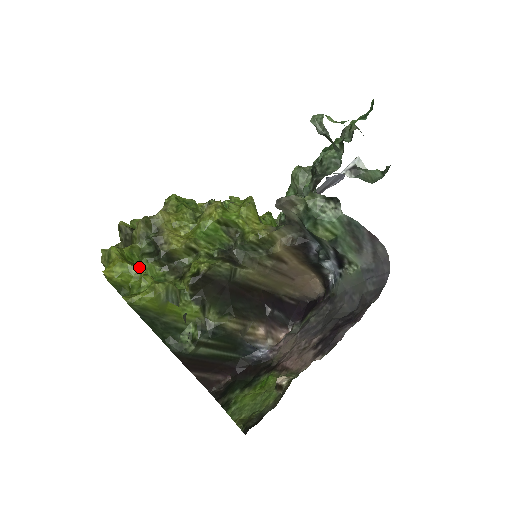
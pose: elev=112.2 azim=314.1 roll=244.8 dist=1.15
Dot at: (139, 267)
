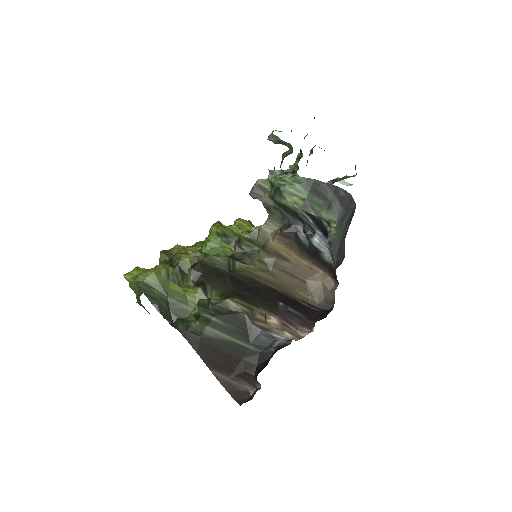
Dot at: occluded
